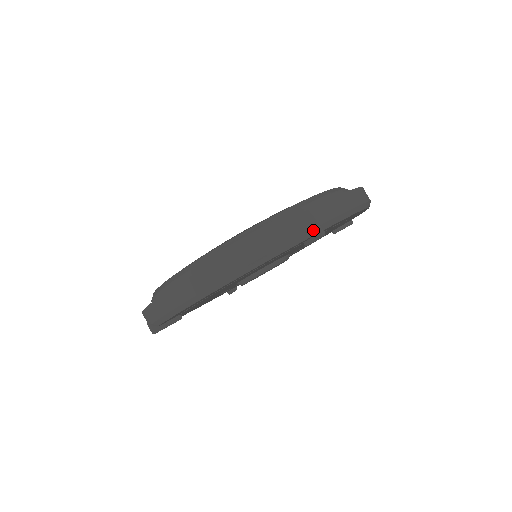
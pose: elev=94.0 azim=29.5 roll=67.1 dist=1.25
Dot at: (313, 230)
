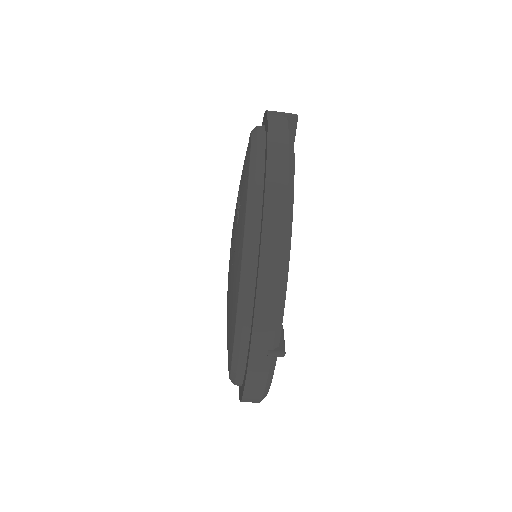
Dot at: (272, 357)
